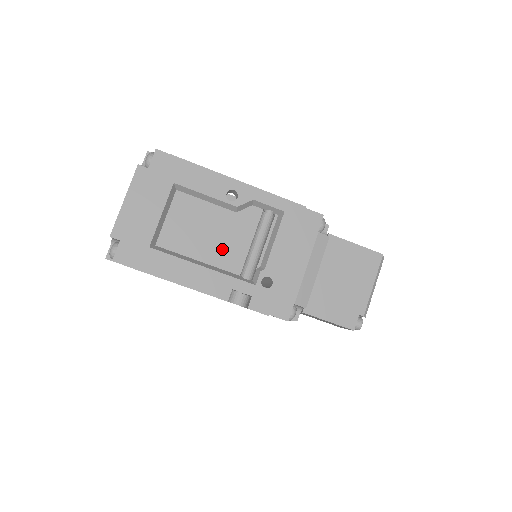
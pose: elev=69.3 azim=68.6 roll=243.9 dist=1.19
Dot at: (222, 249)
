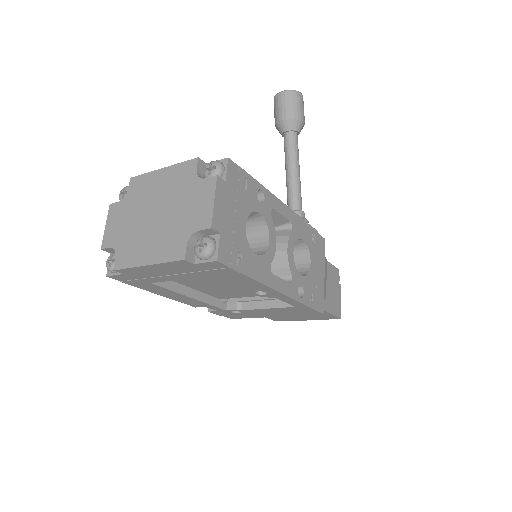
Dot at: (220, 292)
